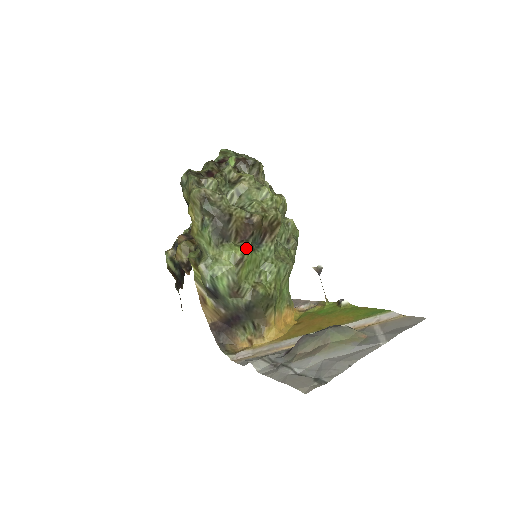
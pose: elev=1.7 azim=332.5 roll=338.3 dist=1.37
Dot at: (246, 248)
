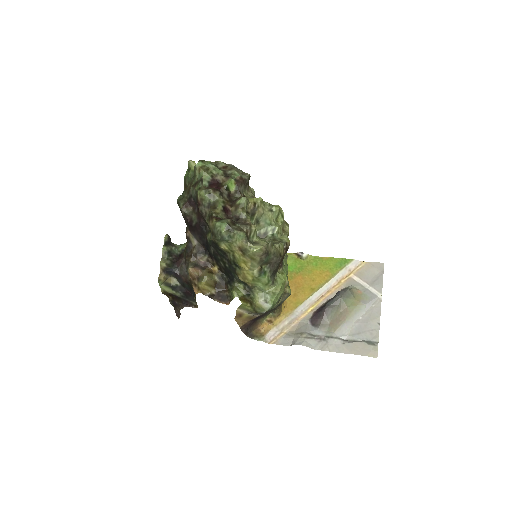
Dot at: (285, 271)
